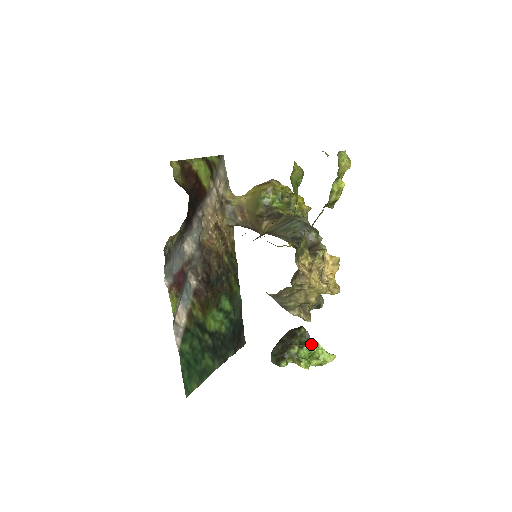
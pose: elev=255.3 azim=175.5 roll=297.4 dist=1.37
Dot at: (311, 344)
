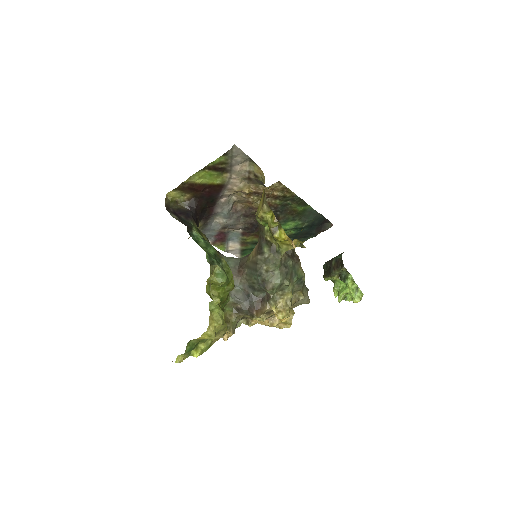
Dot at: (345, 282)
